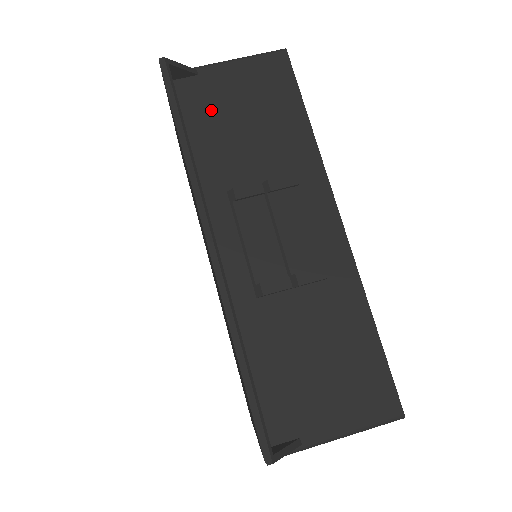
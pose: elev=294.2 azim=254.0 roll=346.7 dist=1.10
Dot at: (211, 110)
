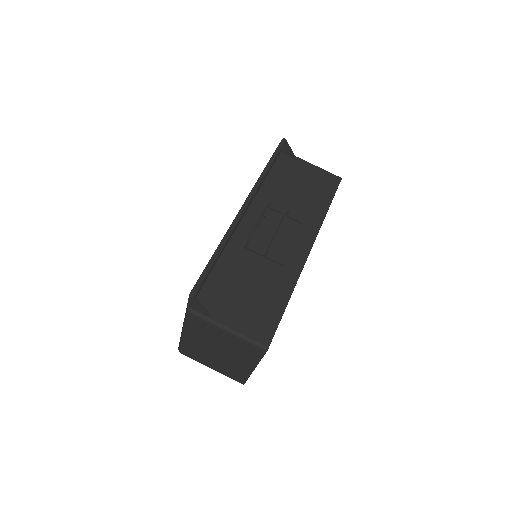
Dot at: (289, 173)
